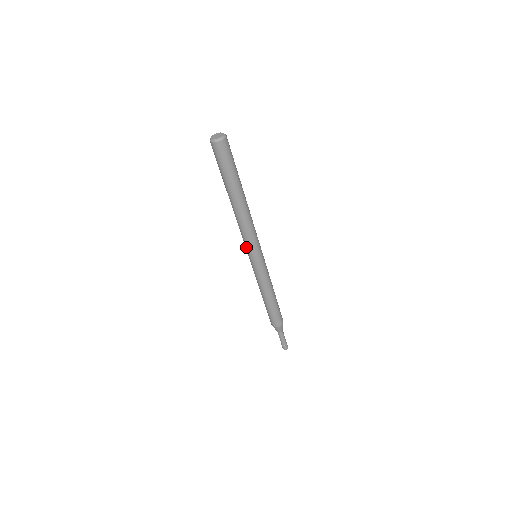
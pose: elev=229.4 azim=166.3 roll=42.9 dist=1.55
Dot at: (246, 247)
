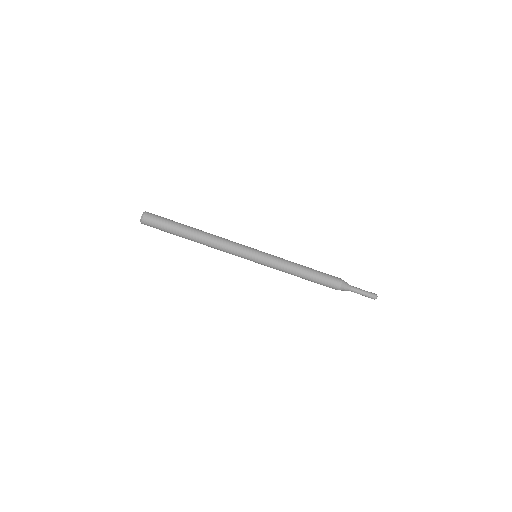
Dot at: occluded
